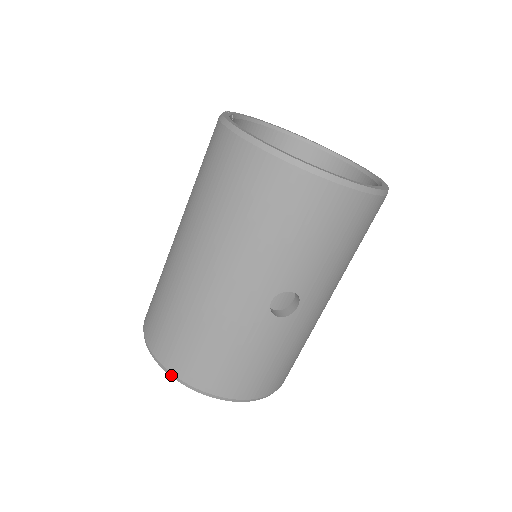
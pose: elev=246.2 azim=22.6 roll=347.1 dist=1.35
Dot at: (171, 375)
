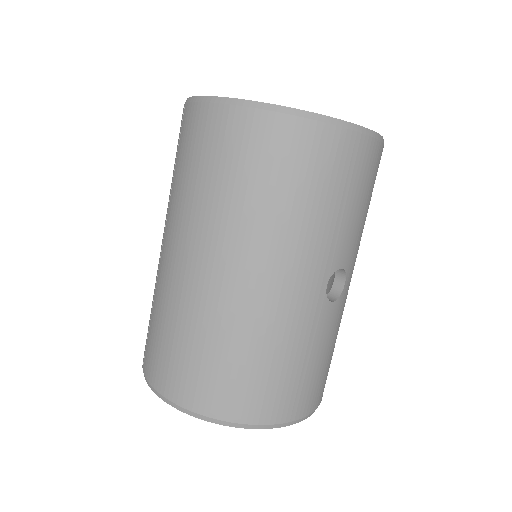
Dot at: (229, 425)
